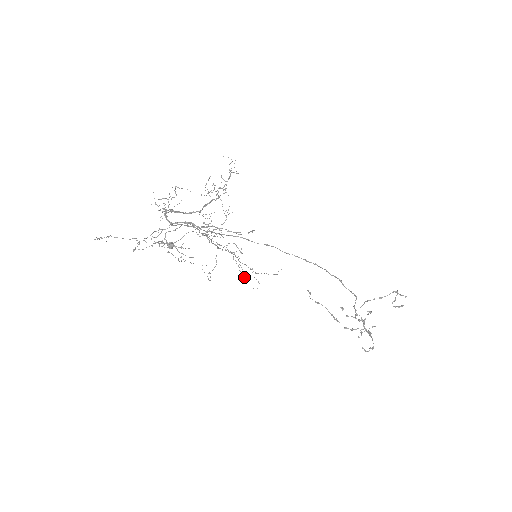
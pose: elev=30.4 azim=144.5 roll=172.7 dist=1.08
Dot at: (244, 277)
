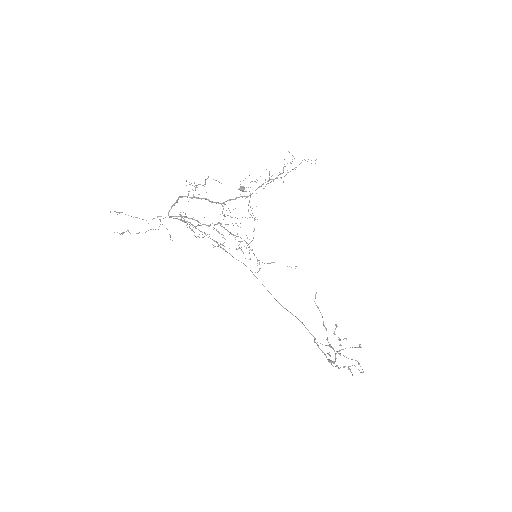
Dot at: occluded
